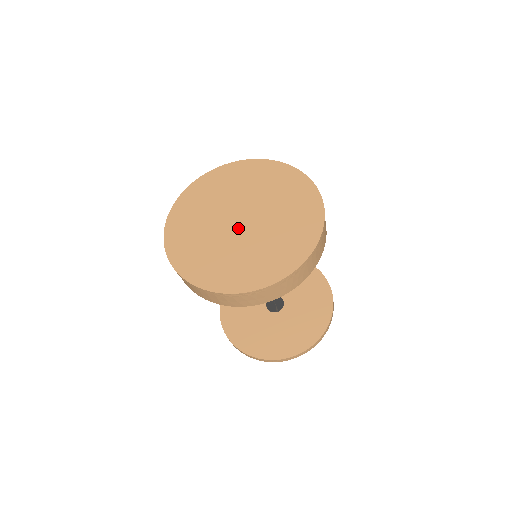
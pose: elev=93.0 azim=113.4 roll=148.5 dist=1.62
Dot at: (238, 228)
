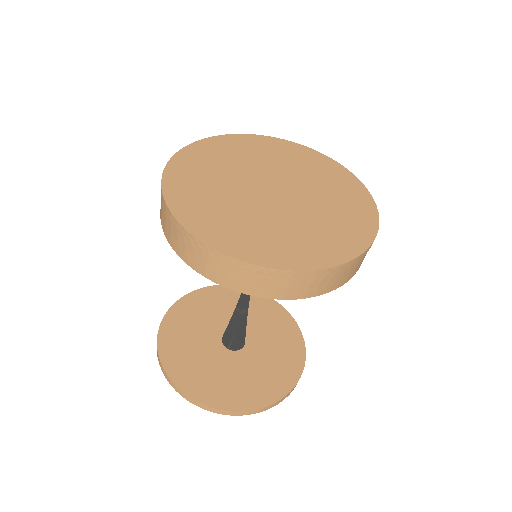
Dot at: (262, 193)
